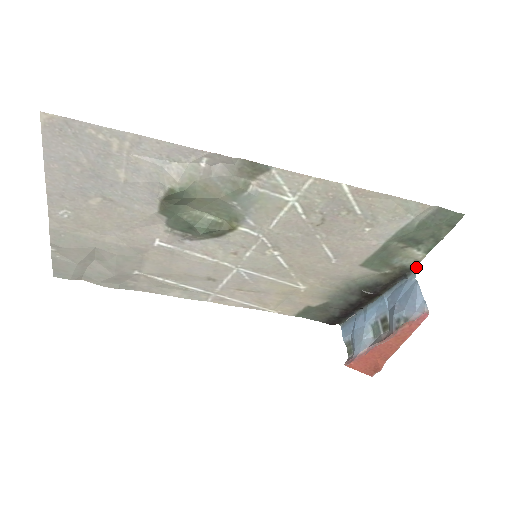
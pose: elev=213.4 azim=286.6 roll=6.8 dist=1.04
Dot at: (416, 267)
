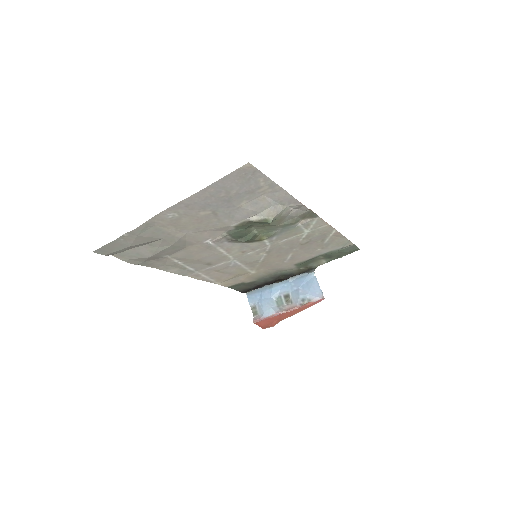
Dot at: occluded
